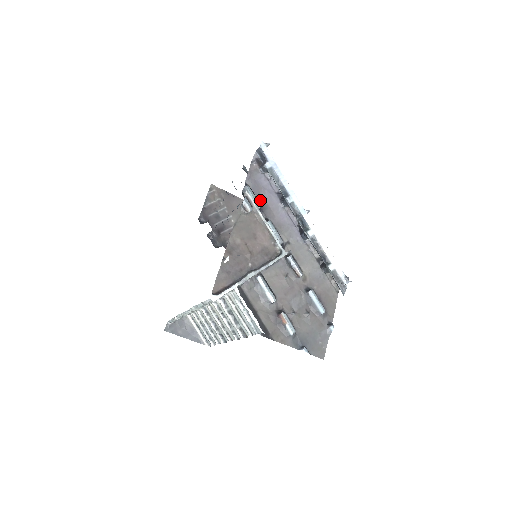
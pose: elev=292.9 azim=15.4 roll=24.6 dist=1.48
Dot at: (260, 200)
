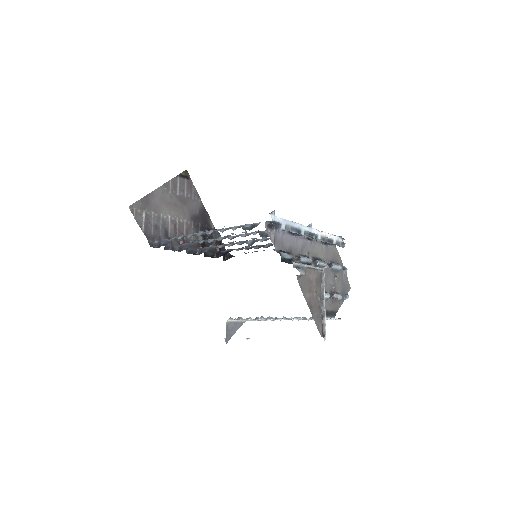
Dot at: (286, 250)
